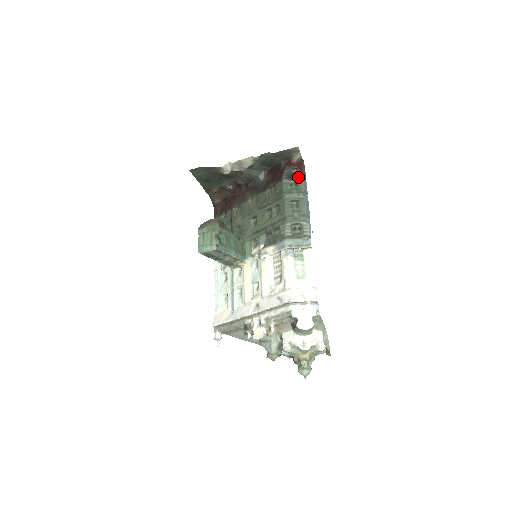
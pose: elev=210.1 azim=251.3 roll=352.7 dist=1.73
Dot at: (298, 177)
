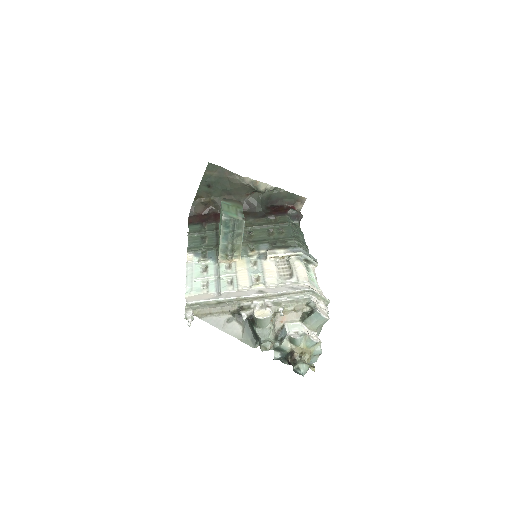
Dot at: (298, 220)
